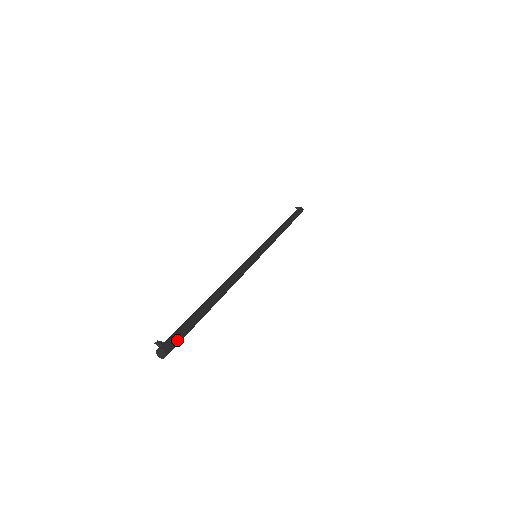
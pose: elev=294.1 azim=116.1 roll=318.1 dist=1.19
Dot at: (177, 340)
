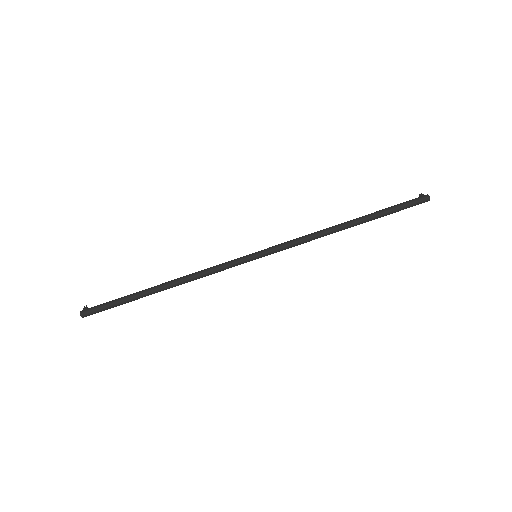
Dot at: (95, 310)
